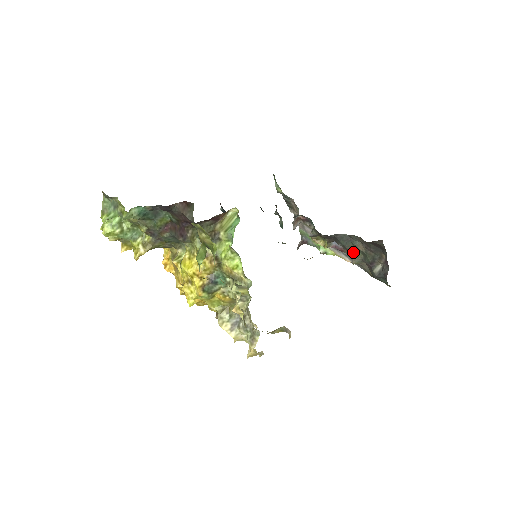
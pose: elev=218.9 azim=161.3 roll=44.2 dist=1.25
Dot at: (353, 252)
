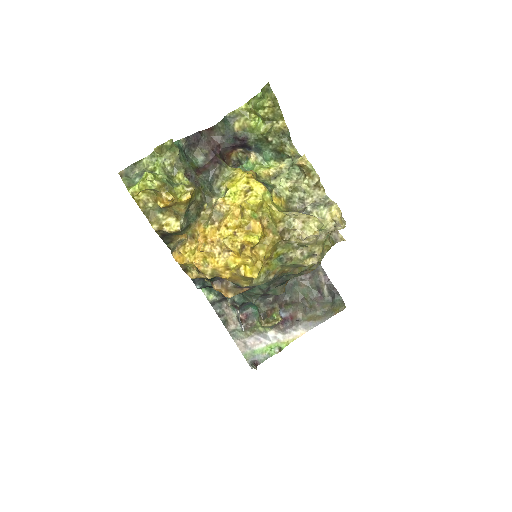
Dot at: (301, 298)
